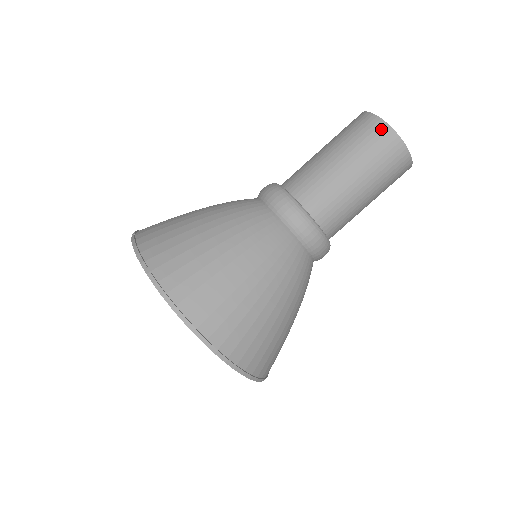
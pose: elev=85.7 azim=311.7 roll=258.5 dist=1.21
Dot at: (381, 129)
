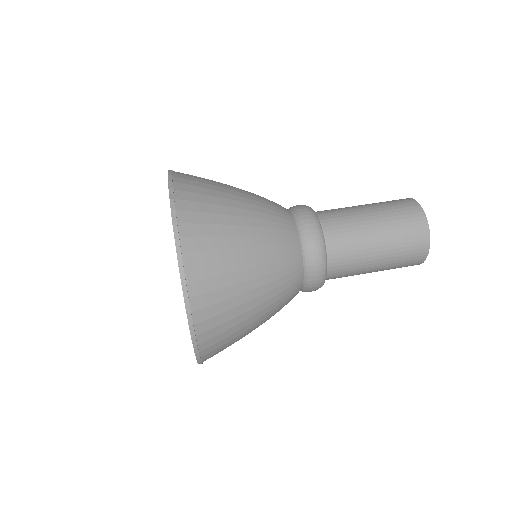
Dot at: (418, 216)
